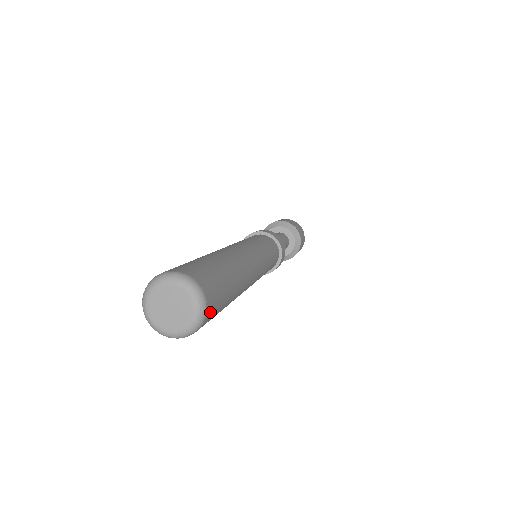
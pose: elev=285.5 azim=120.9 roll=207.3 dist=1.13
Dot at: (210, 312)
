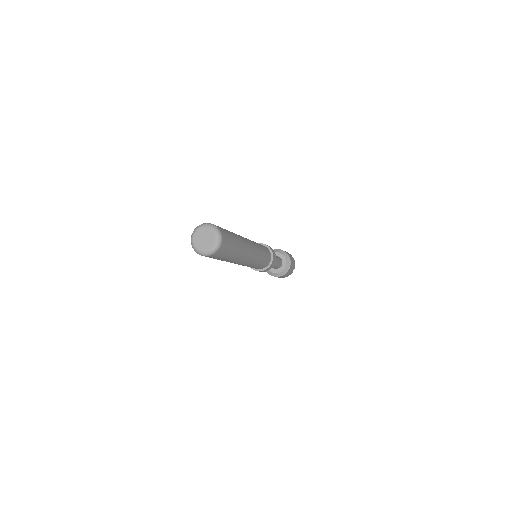
Dot at: (224, 241)
